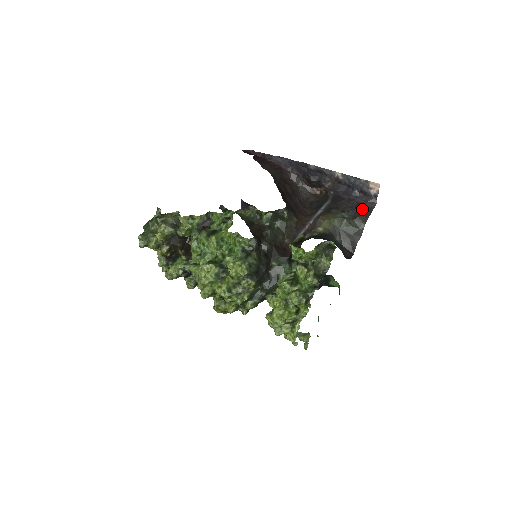
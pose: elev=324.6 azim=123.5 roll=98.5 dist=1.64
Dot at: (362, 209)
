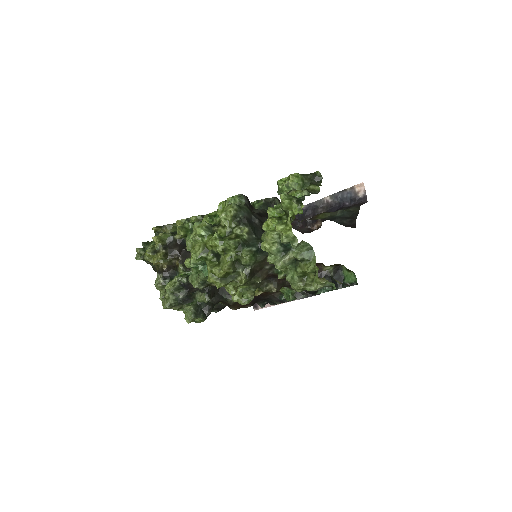
Dot at: (354, 205)
